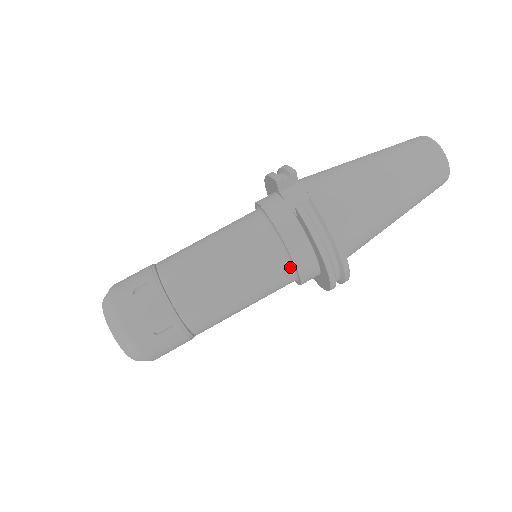
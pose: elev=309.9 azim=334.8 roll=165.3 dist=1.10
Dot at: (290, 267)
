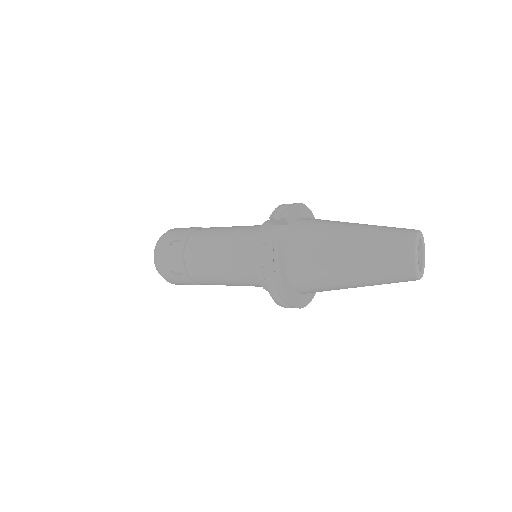
Dot at: occluded
